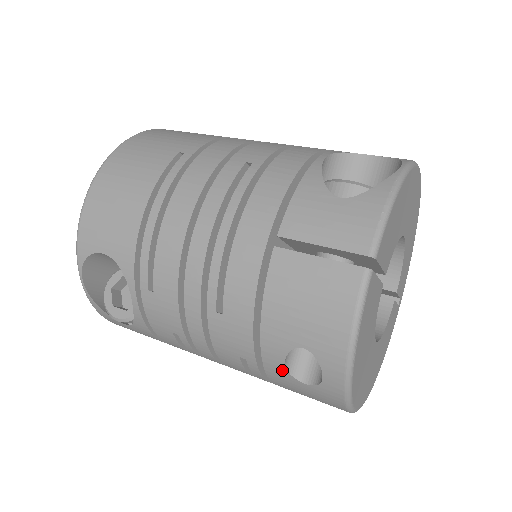
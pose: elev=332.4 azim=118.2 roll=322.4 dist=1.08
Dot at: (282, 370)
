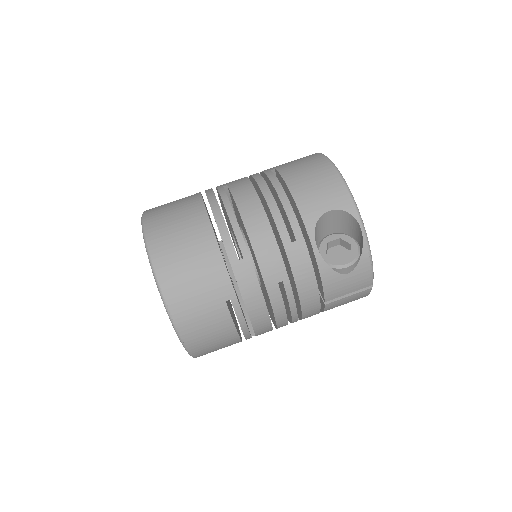
Dot at: occluded
